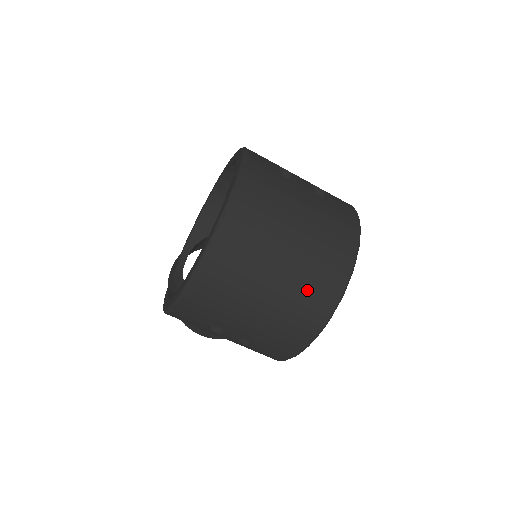
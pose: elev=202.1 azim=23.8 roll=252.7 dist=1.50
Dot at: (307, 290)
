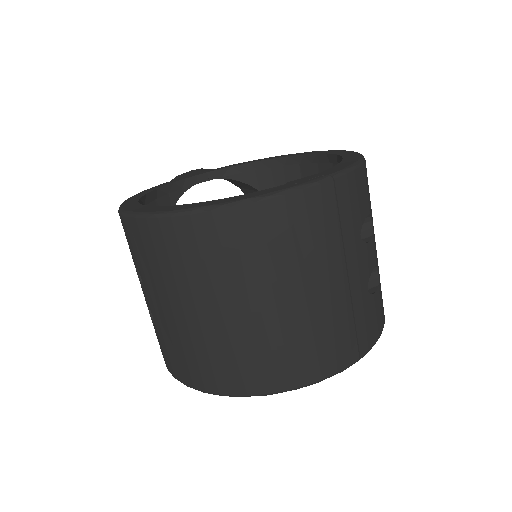
Dot at: (245, 353)
